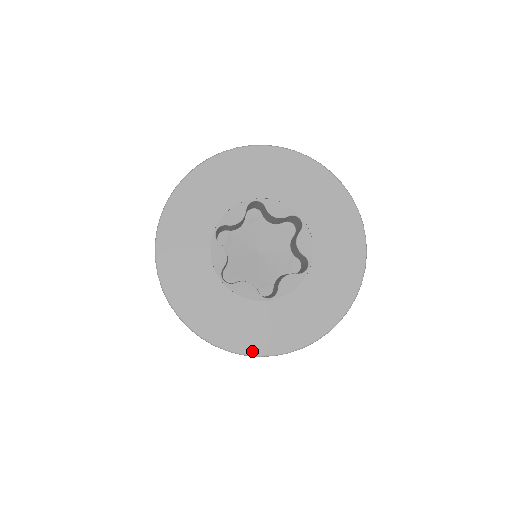
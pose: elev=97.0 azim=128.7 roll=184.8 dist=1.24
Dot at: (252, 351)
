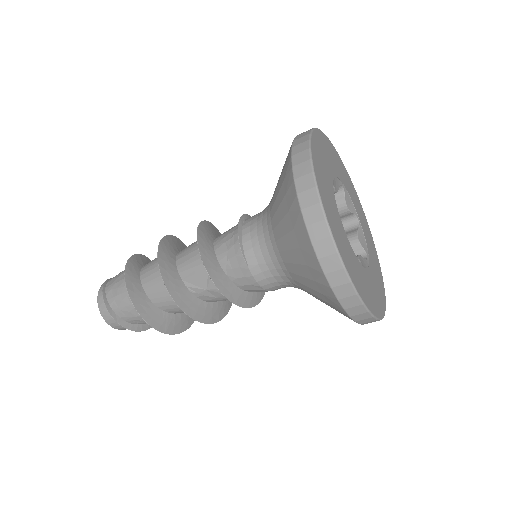
Dot at: (385, 303)
